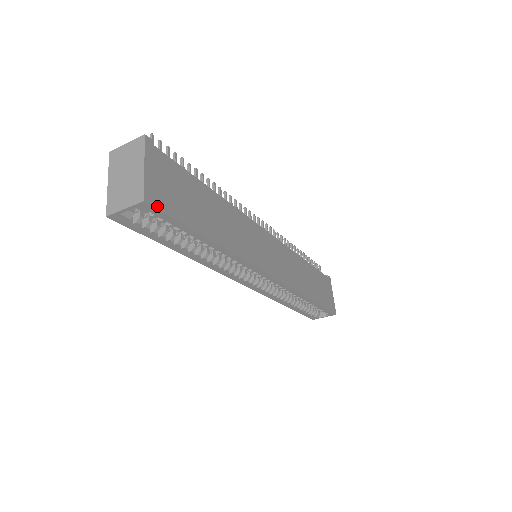
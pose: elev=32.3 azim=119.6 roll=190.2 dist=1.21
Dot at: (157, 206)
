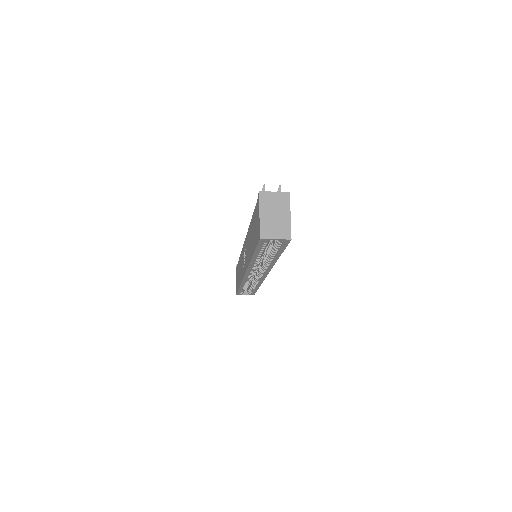
Dot at: (289, 241)
